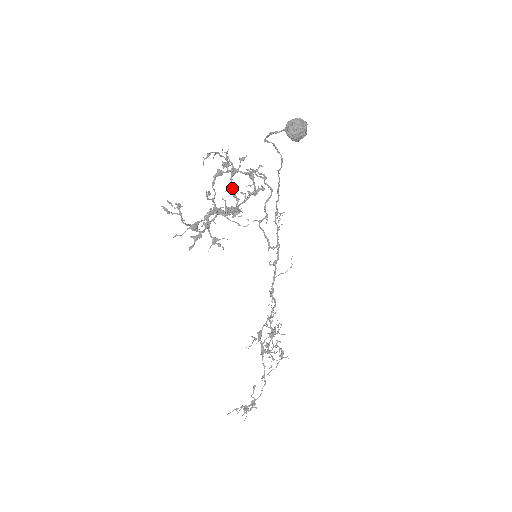
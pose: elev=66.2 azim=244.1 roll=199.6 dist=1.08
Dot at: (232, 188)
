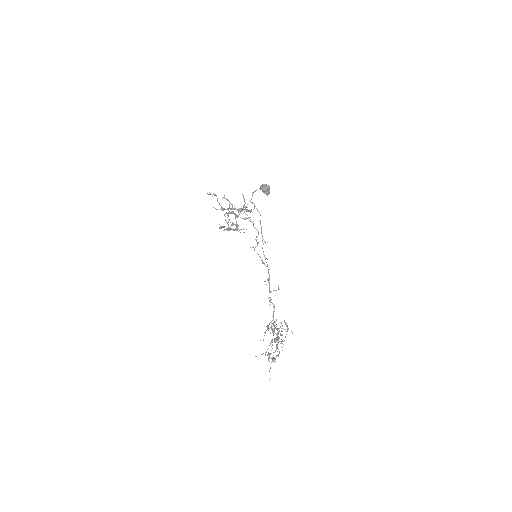
Dot at: occluded
